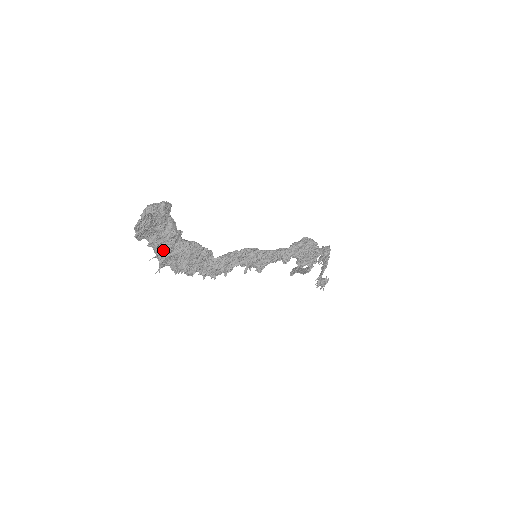
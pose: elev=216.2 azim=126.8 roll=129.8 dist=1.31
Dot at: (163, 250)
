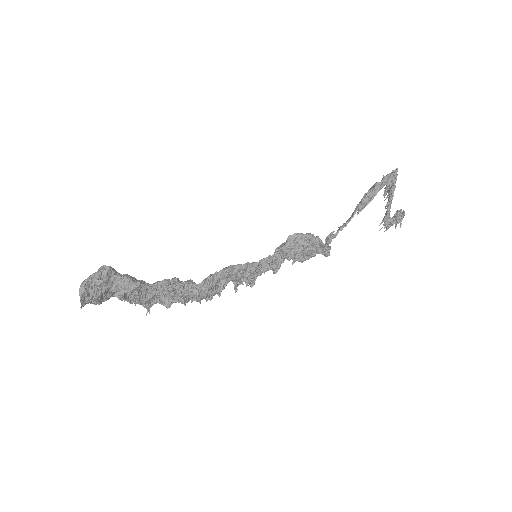
Dot at: (136, 299)
